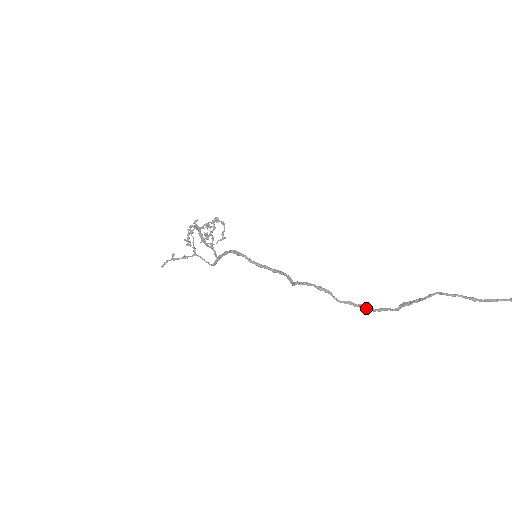
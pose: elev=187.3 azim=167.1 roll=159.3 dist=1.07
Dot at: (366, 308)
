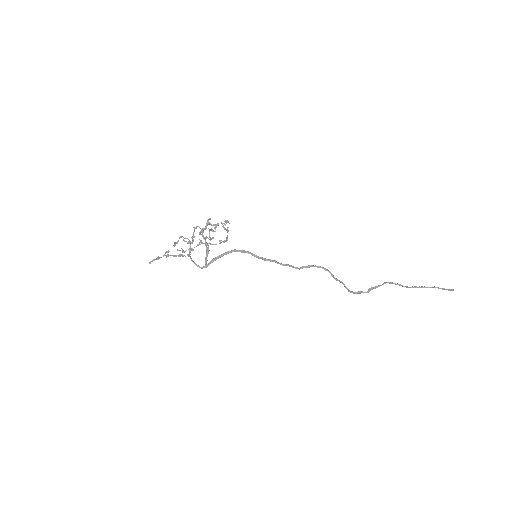
Dot at: (349, 290)
